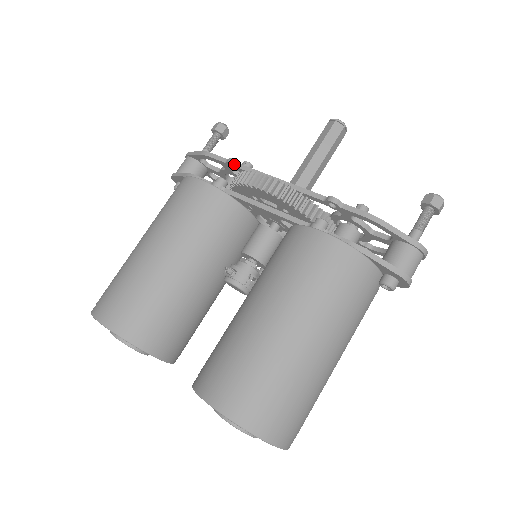
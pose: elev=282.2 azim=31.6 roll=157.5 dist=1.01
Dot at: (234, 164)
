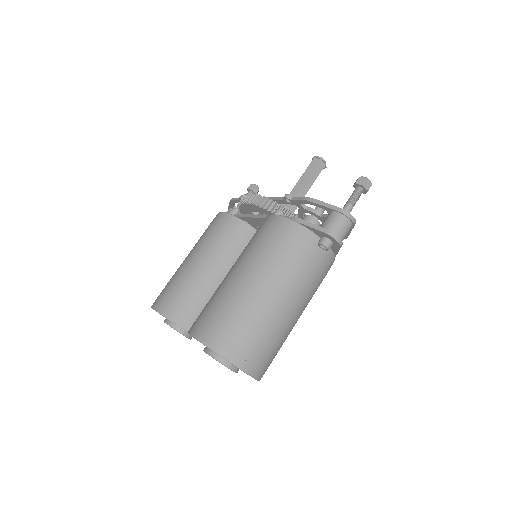
Dot at: occluded
